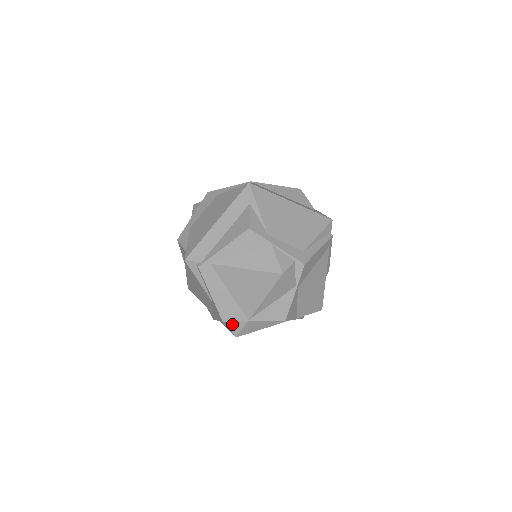
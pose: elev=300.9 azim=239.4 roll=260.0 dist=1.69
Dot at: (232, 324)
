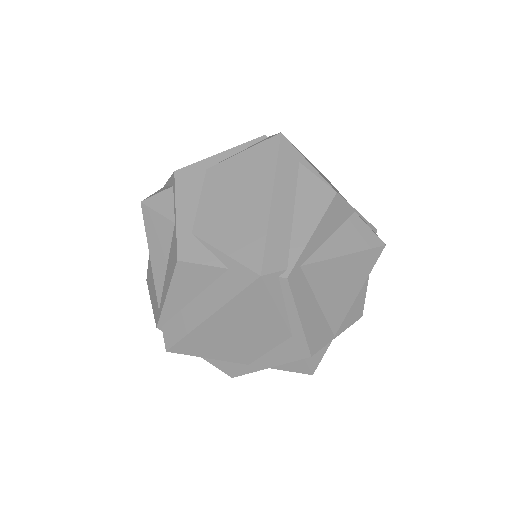
Dot at: (312, 356)
